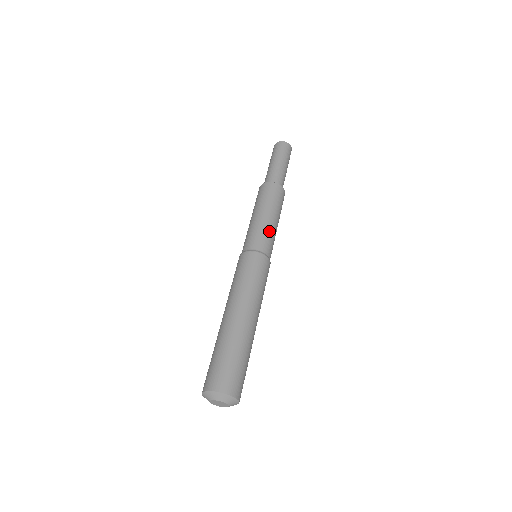
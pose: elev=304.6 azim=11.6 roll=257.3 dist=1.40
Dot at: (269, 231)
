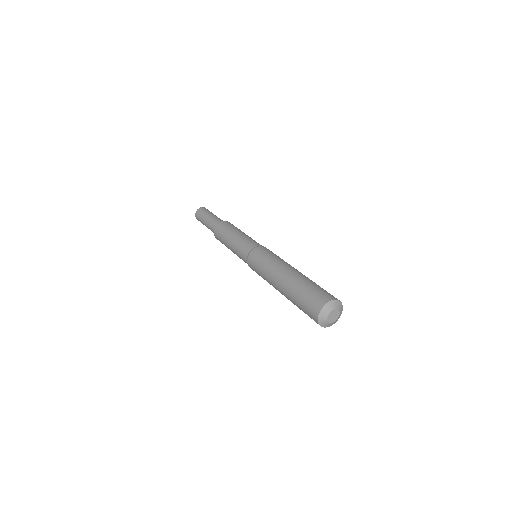
Dot at: (251, 238)
